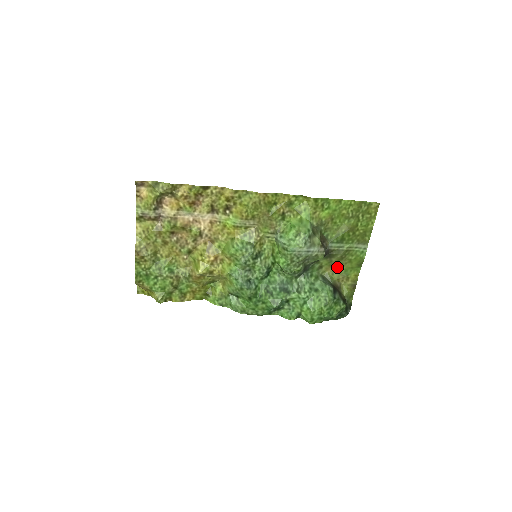
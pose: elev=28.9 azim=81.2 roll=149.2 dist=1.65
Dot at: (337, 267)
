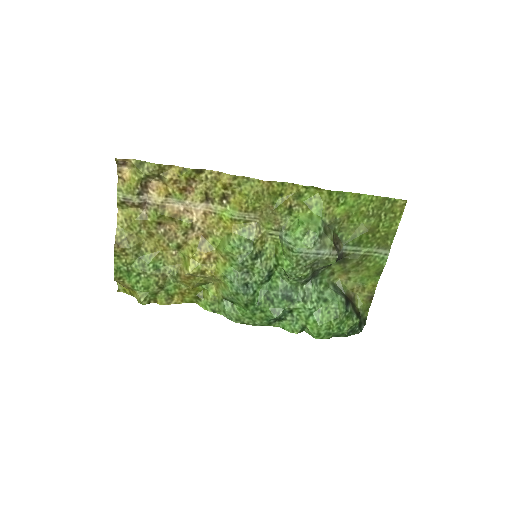
Dot at: (352, 274)
